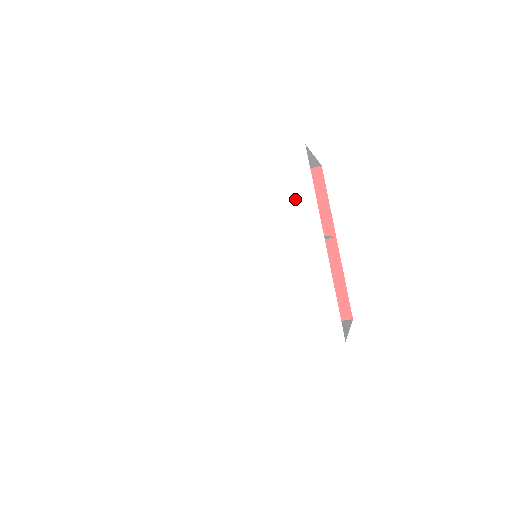
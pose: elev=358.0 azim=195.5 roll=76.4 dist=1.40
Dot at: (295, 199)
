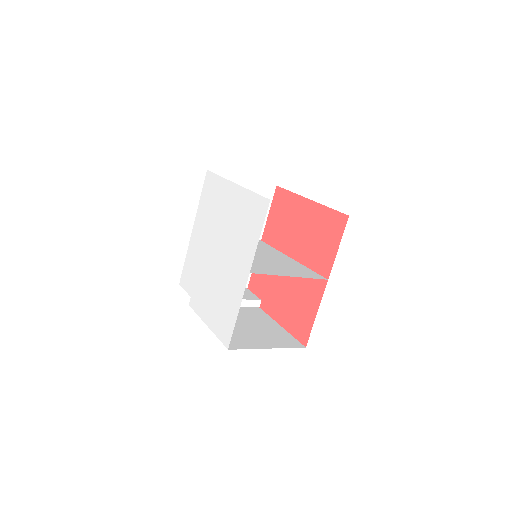
Dot at: (250, 235)
